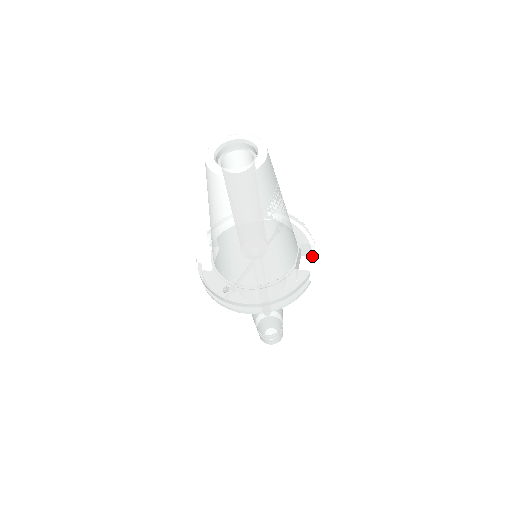
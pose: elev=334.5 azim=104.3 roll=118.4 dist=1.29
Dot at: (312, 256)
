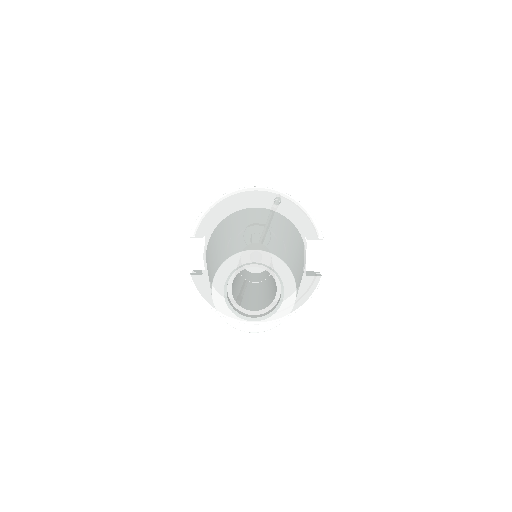
Dot at: occluded
